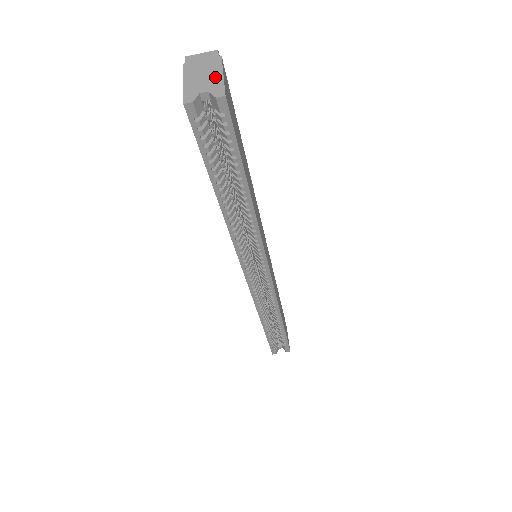
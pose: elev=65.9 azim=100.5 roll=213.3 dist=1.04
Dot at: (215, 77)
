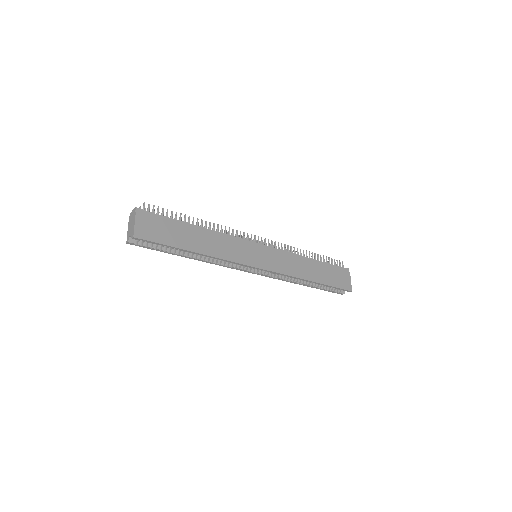
Dot at: (133, 226)
